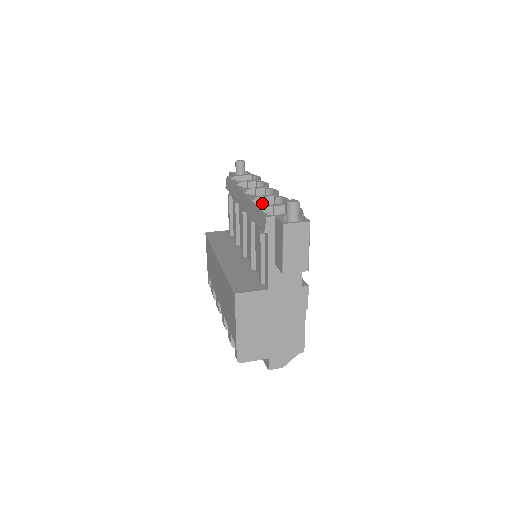
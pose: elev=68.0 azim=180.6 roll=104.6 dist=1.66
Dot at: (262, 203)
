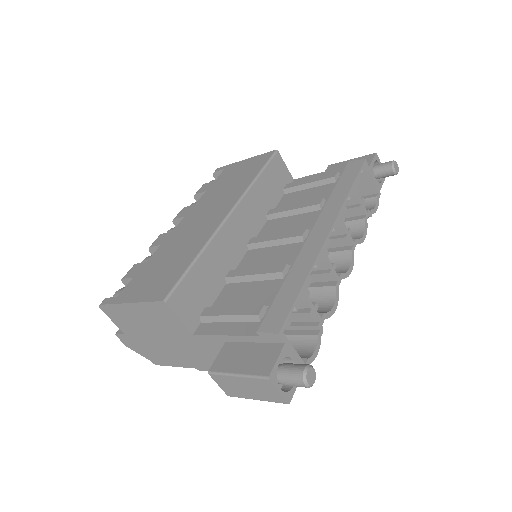
Dot at: (321, 267)
